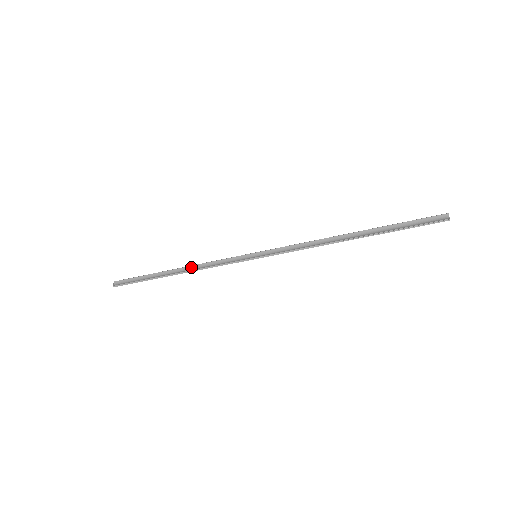
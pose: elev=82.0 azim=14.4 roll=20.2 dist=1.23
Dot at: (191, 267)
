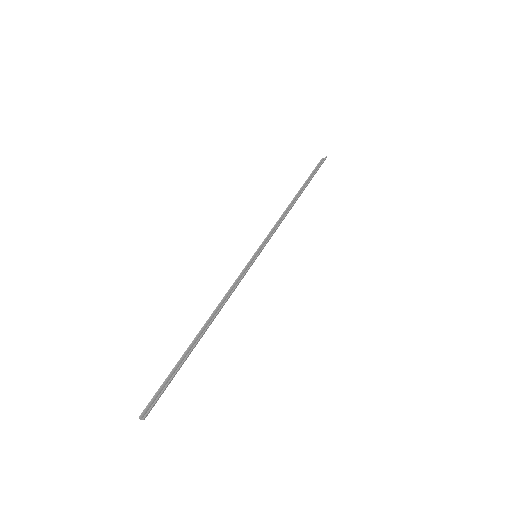
Dot at: (213, 314)
